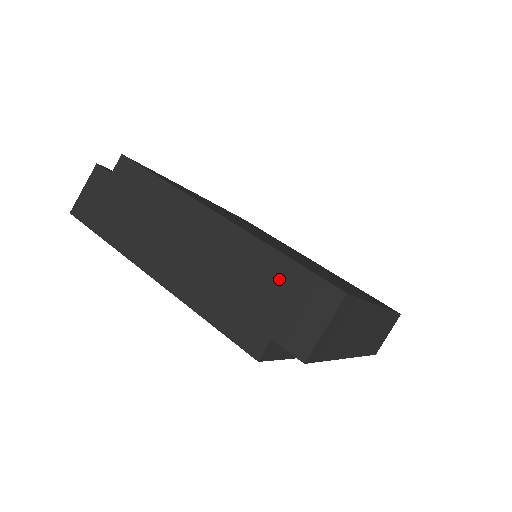
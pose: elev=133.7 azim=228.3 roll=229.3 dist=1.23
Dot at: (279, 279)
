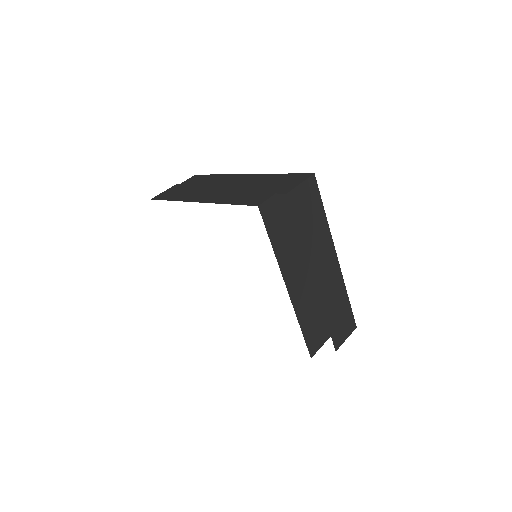
Dot at: (278, 179)
